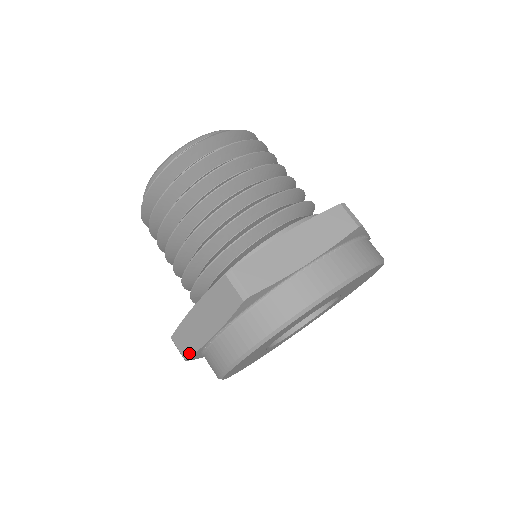
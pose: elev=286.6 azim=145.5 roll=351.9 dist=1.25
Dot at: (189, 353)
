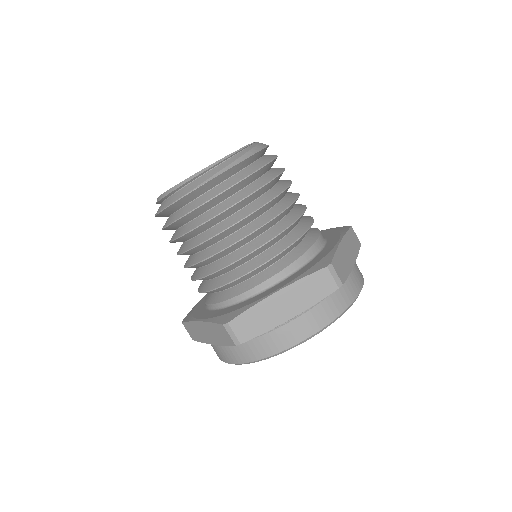
Dot at: (196, 339)
